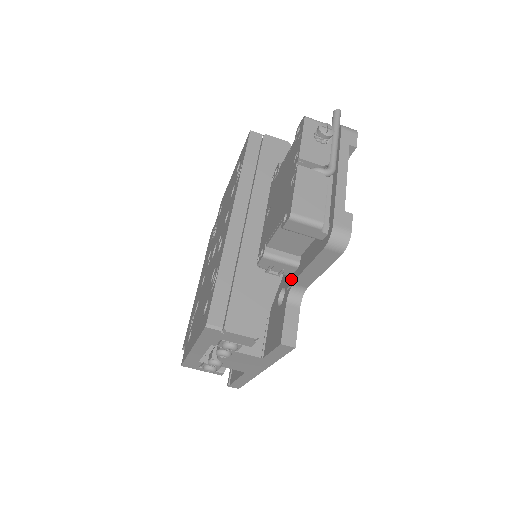
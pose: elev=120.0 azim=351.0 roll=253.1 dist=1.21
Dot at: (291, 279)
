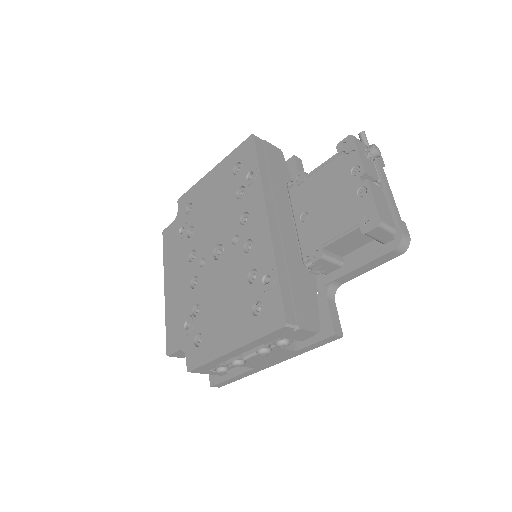
Dot at: (331, 277)
